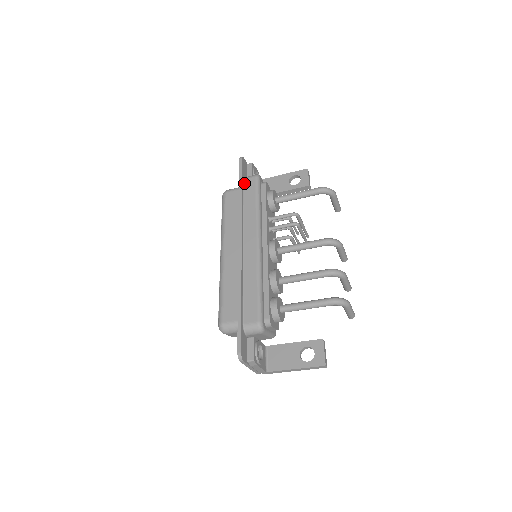
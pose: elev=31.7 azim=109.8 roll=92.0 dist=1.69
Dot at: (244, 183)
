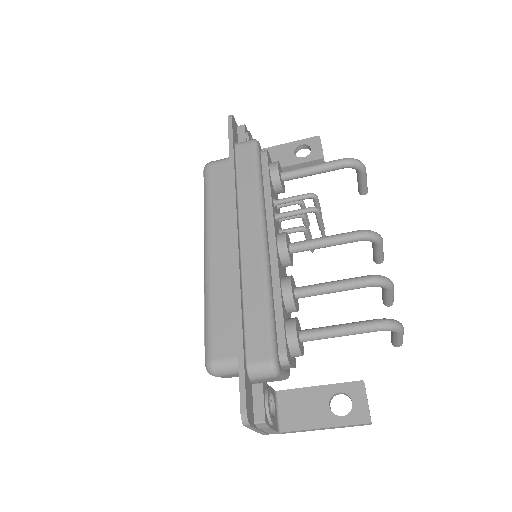
Dot at: (236, 151)
